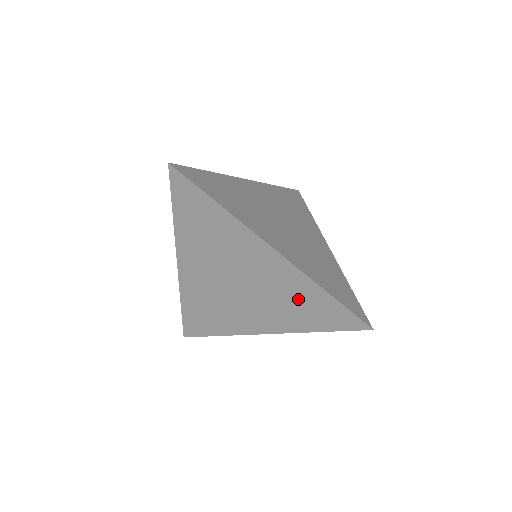
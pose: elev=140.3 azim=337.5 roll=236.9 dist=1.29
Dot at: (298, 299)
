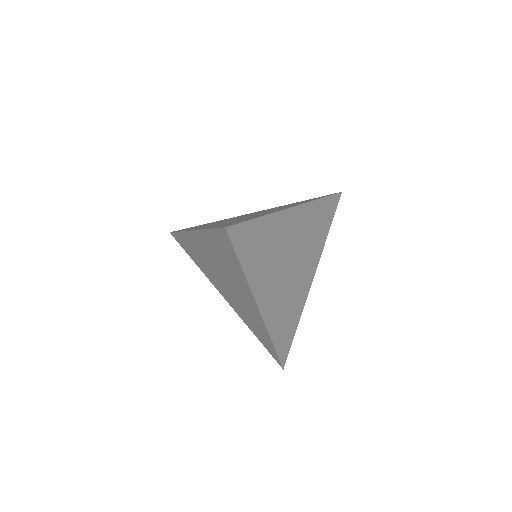
Dot at: (255, 323)
